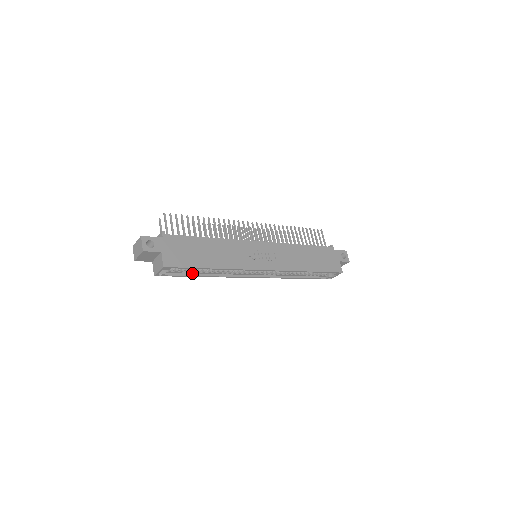
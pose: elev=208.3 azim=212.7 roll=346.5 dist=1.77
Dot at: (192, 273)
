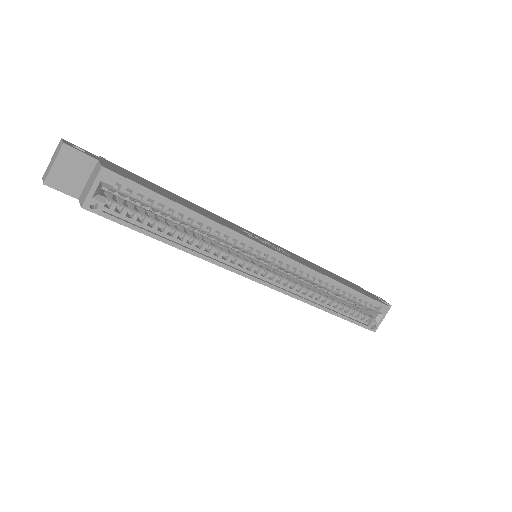
Dot at: (154, 232)
